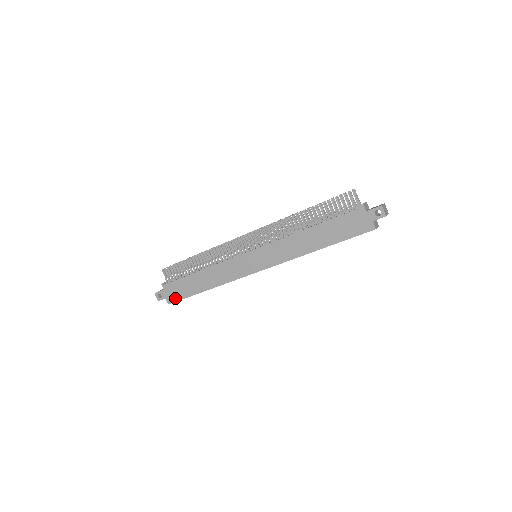
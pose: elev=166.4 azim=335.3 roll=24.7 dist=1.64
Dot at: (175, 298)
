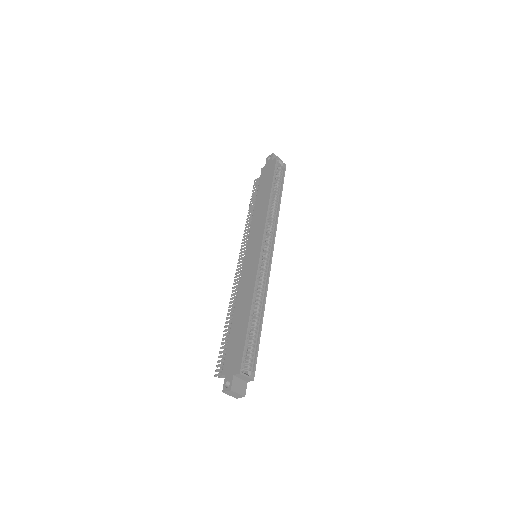
Dot at: (239, 359)
